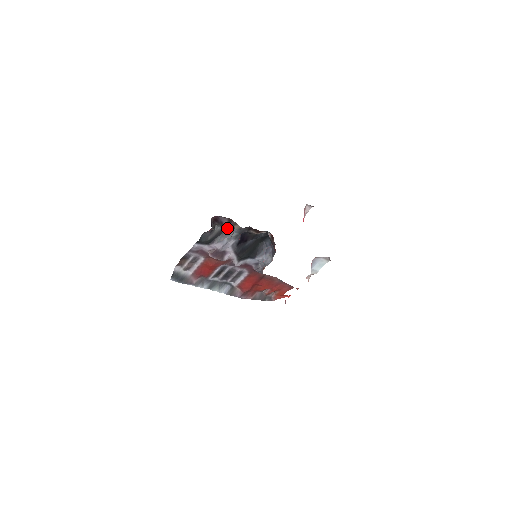
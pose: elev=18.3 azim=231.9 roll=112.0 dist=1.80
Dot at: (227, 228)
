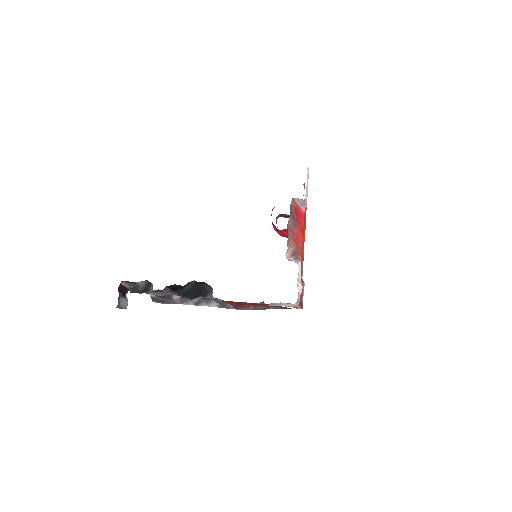
Dot at: (150, 282)
